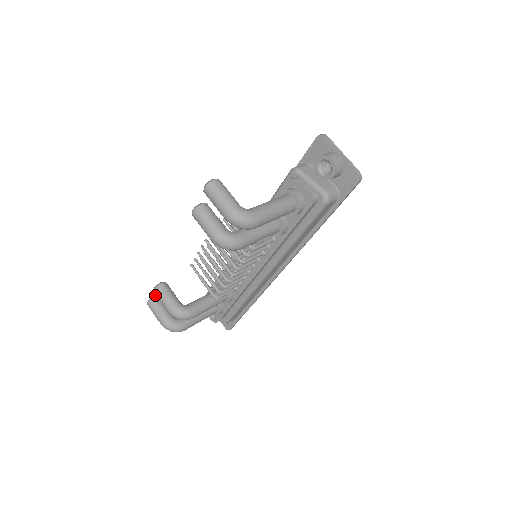
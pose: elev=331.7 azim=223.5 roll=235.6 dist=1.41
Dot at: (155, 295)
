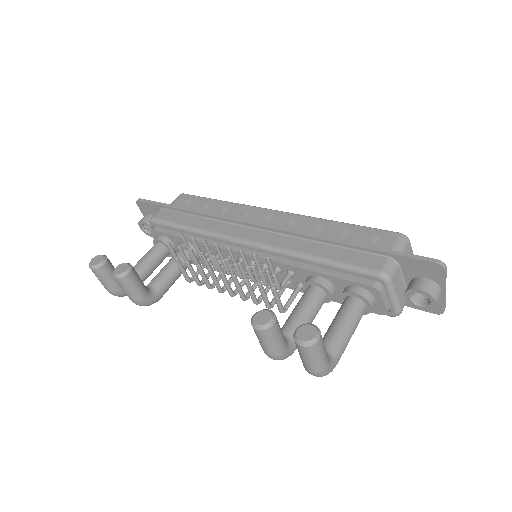
Dot at: (103, 259)
